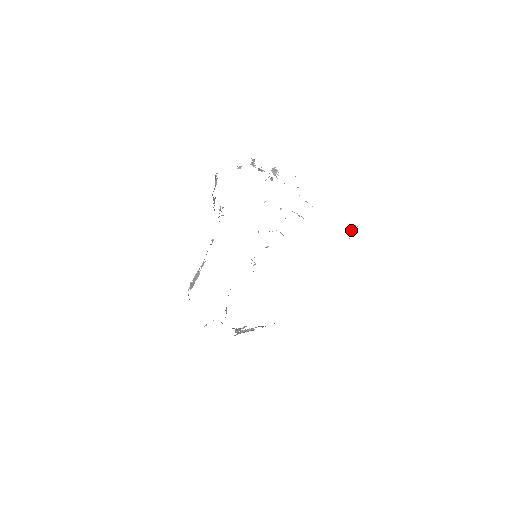
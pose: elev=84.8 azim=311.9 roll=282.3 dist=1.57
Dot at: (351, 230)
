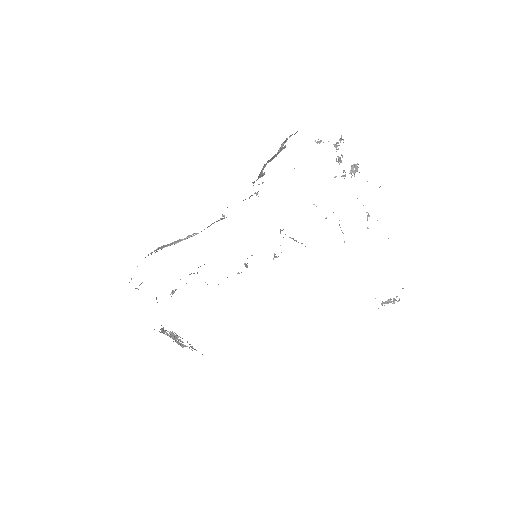
Dot at: (387, 300)
